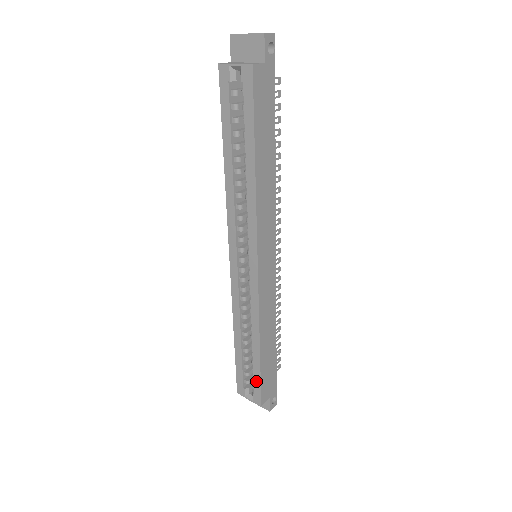
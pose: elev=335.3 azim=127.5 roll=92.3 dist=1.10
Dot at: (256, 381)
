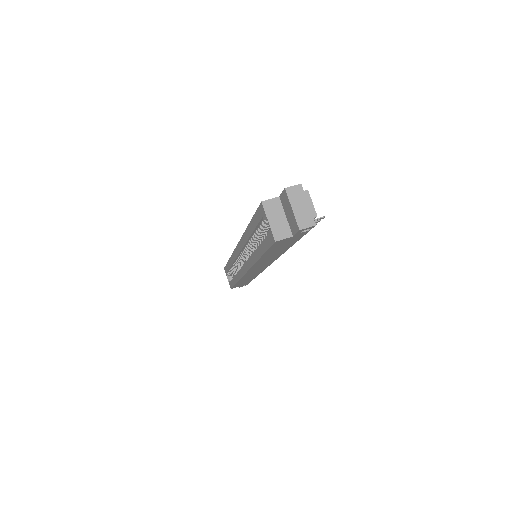
Dot at: (232, 283)
